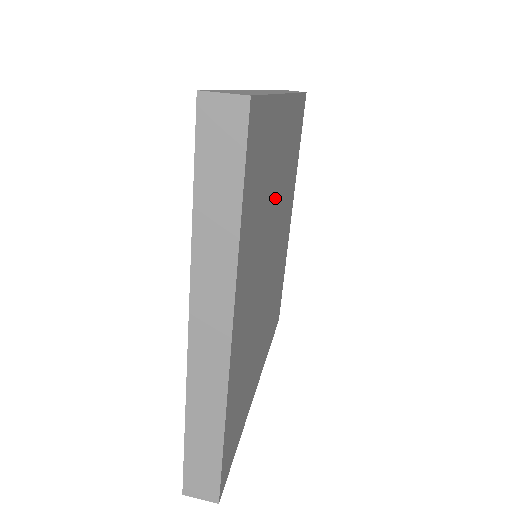
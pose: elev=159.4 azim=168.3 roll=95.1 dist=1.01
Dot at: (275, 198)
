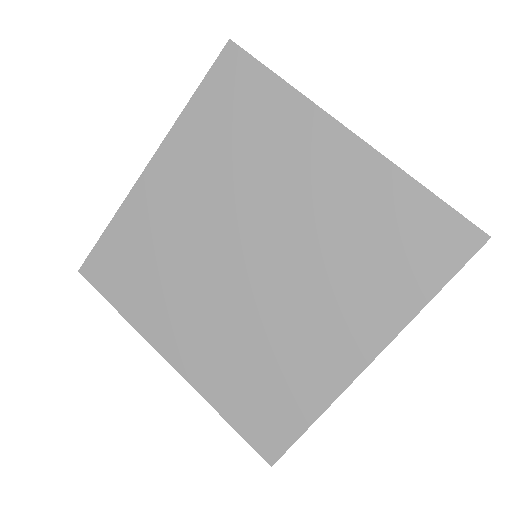
Dot at: occluded
